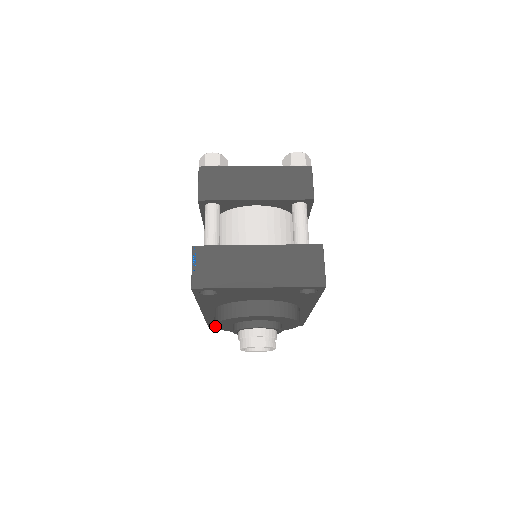
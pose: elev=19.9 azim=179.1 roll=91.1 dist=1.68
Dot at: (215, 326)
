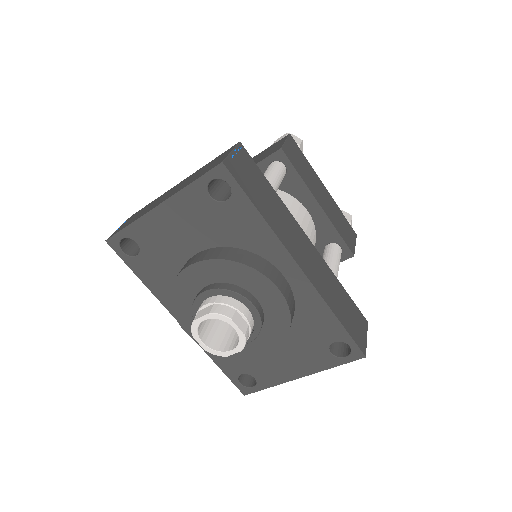
Dot at: (188, 334)
